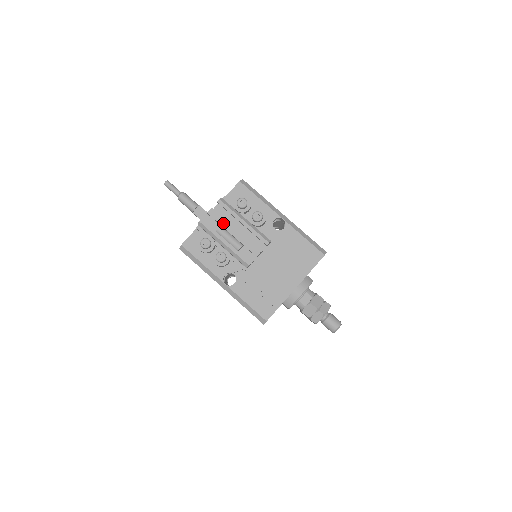
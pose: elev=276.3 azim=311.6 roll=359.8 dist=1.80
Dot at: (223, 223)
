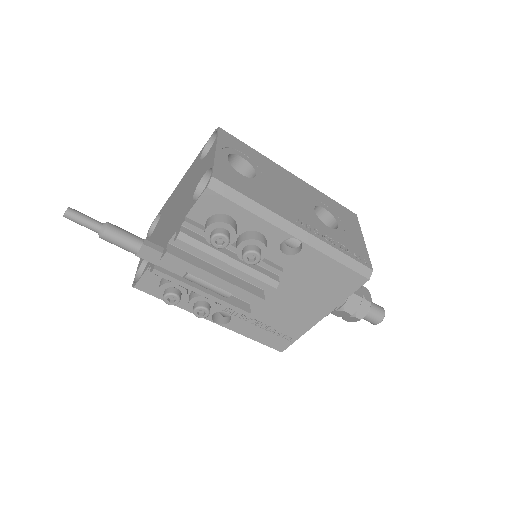
Dot at: (193, 271)
